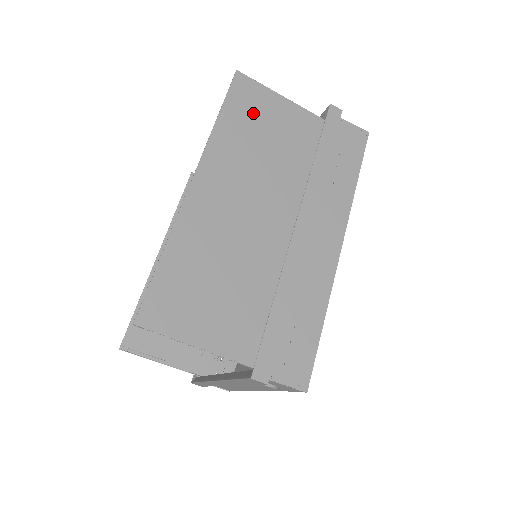
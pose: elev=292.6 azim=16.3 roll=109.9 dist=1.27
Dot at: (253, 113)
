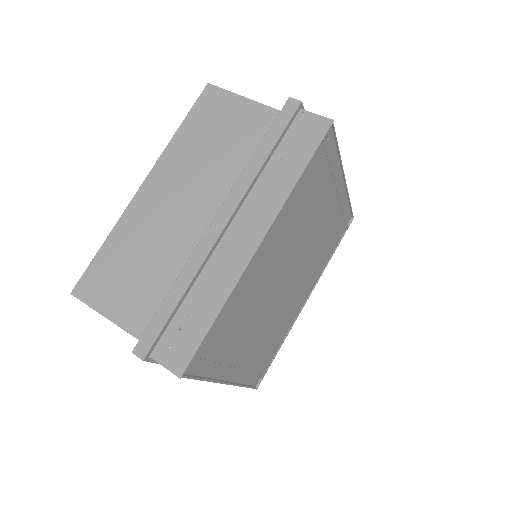
Dot at: (212, 119)
